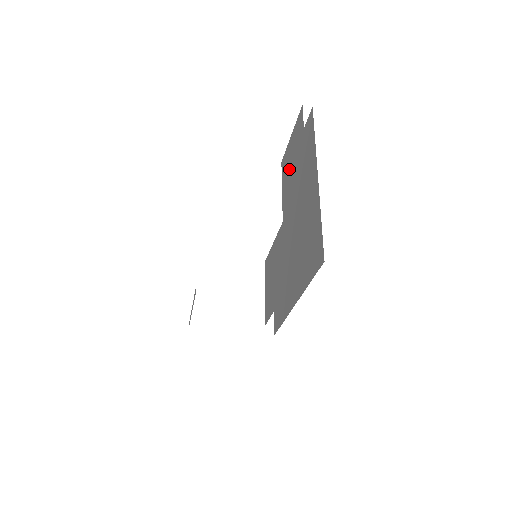
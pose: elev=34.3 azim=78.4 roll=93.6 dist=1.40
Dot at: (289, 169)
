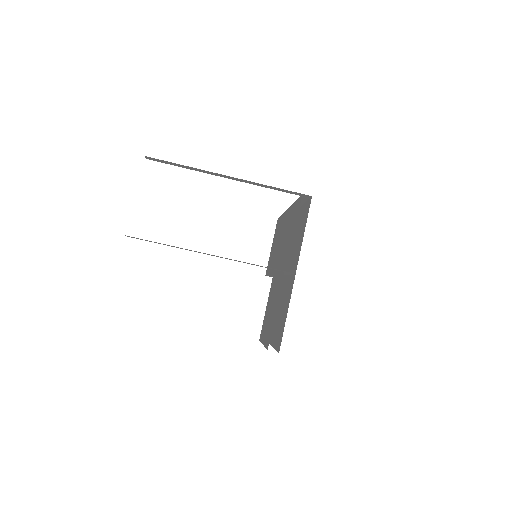
Dot at: (273, 252)
